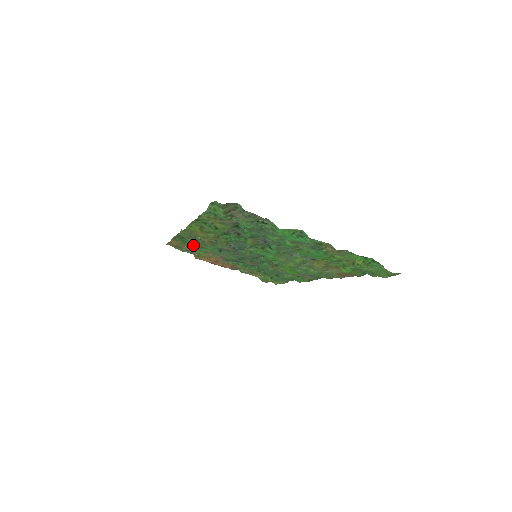
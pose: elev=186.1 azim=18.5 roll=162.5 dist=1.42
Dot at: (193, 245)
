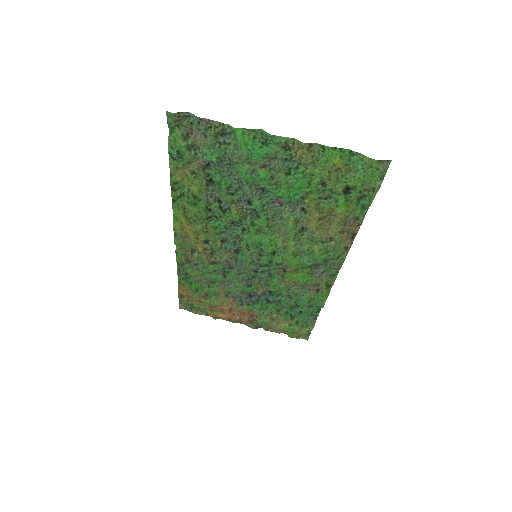
Dot at: (200, 286)
